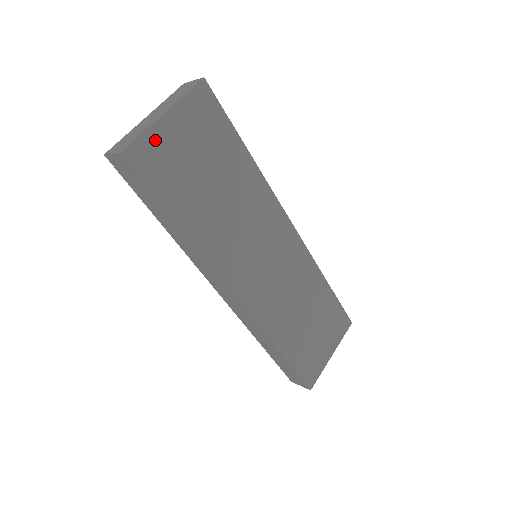
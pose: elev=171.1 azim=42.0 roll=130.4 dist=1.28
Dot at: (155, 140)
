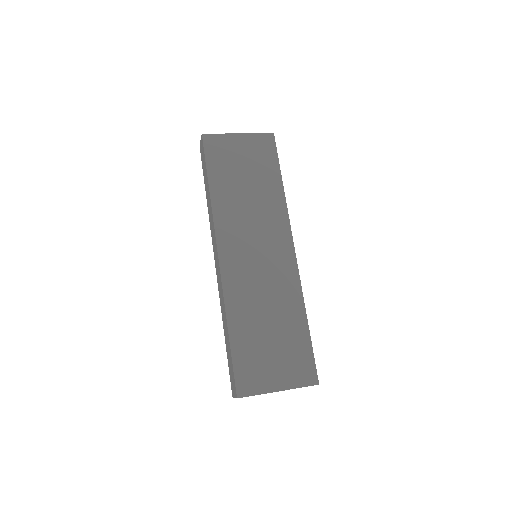
Dot at: (224, 140)
